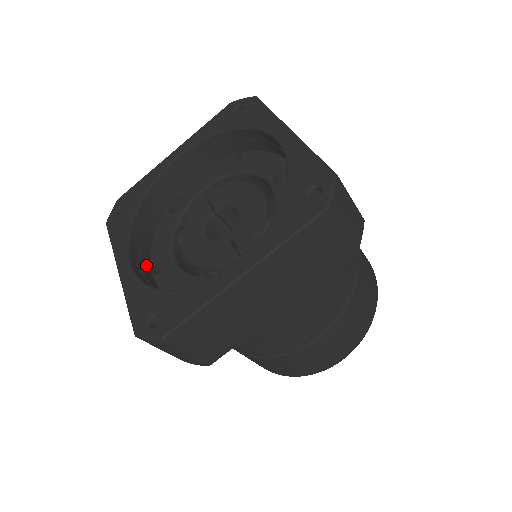
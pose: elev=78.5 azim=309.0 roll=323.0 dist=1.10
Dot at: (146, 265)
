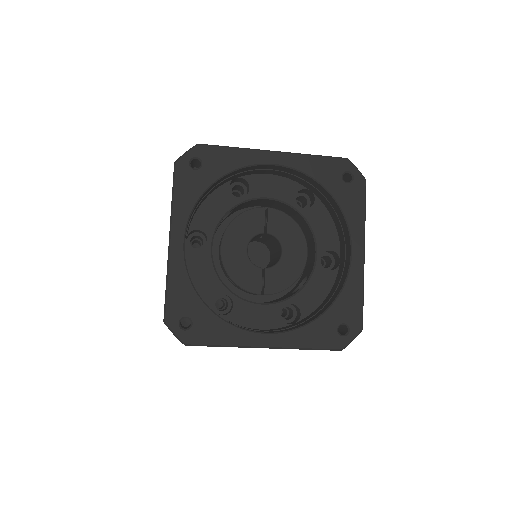
Dot at: (187, 234)
